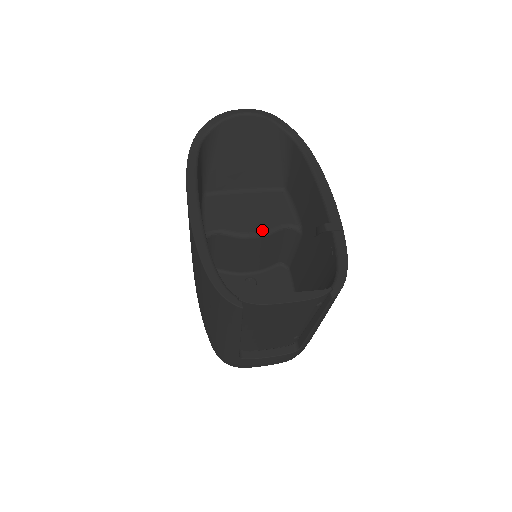
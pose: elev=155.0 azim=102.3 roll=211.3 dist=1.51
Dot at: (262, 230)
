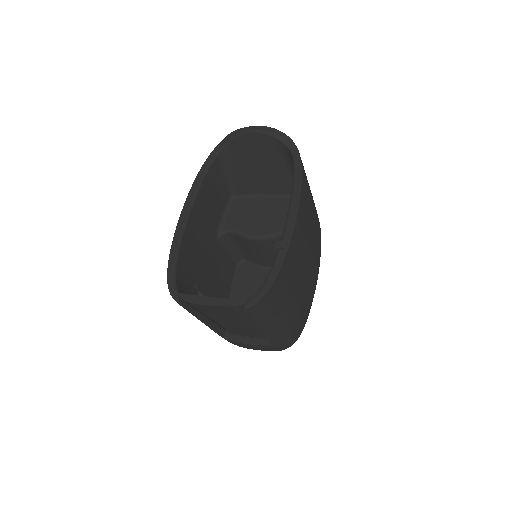
Dot at: (265, 234)
